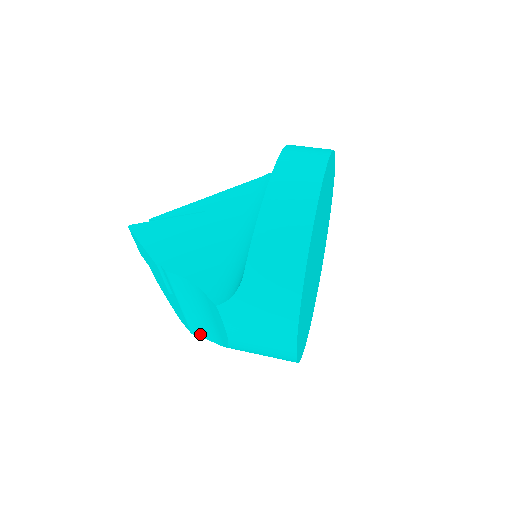
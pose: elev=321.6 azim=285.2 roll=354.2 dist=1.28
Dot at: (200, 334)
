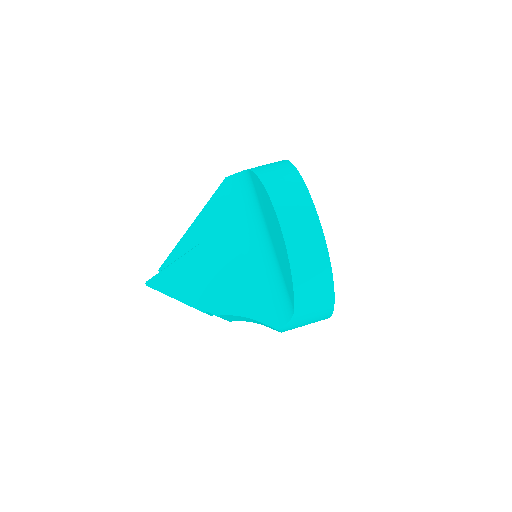
Dot at: occluded
